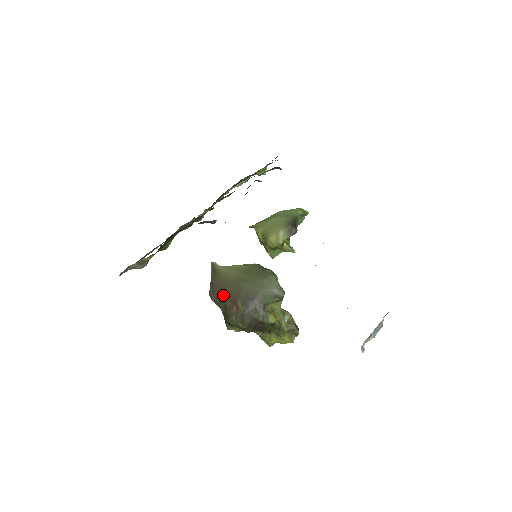
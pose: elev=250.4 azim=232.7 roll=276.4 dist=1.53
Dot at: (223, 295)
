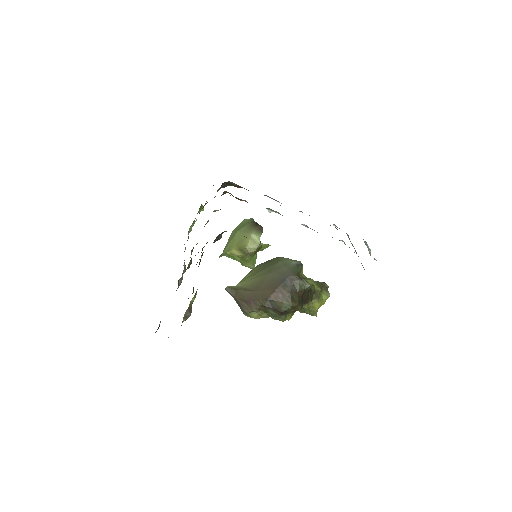
Dot at: (261, 296)
